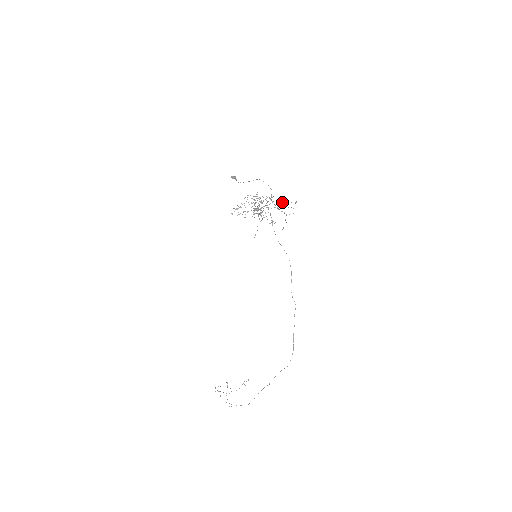
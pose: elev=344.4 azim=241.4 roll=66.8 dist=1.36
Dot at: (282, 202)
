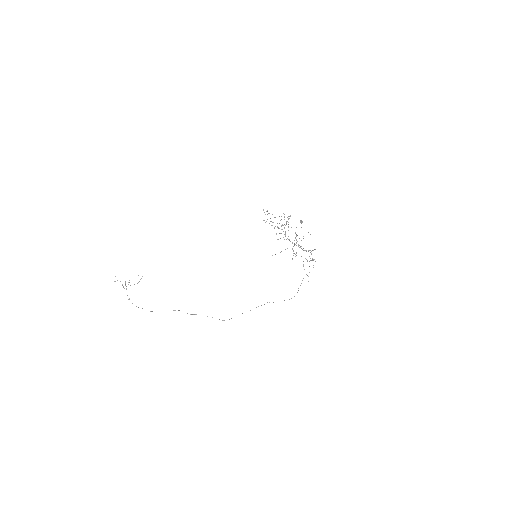
Dot at: occluded
